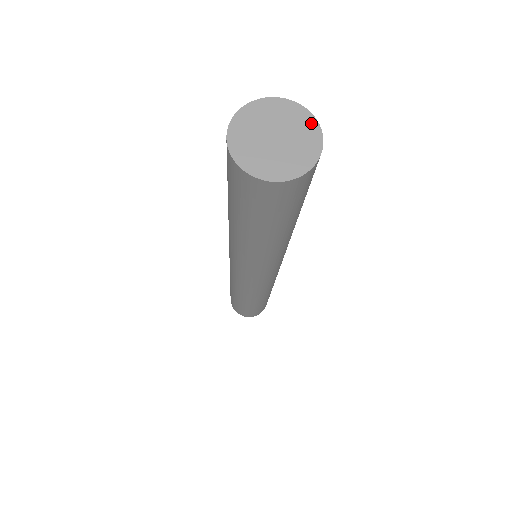
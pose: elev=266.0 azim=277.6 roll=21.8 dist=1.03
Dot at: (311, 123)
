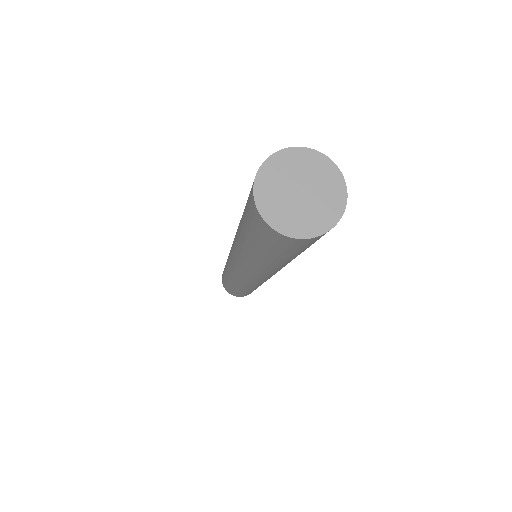
Dot at: (305, 154)
